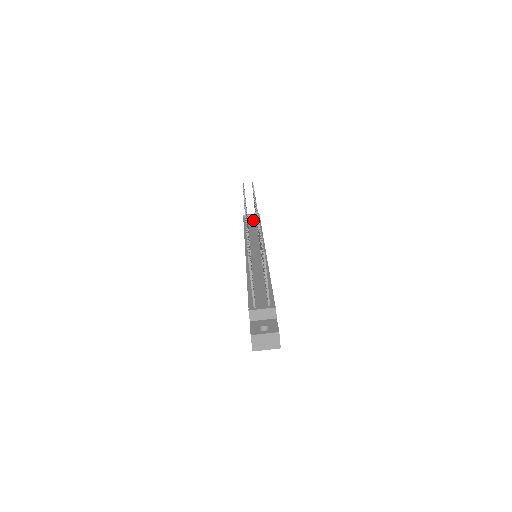
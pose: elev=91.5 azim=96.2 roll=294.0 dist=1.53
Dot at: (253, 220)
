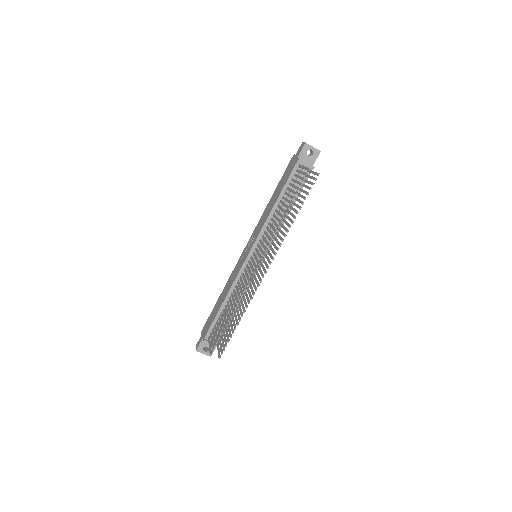
Dot at: (297, 186)
